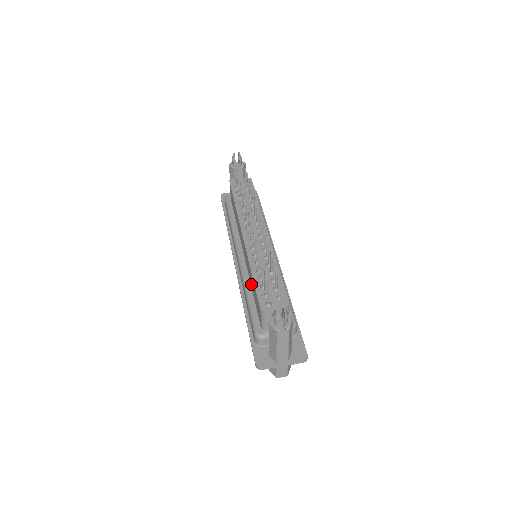
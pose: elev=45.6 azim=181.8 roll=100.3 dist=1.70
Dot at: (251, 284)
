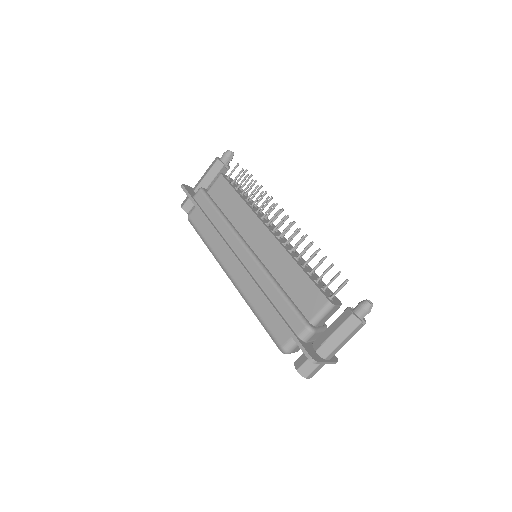
Dot at: (282, 279)
